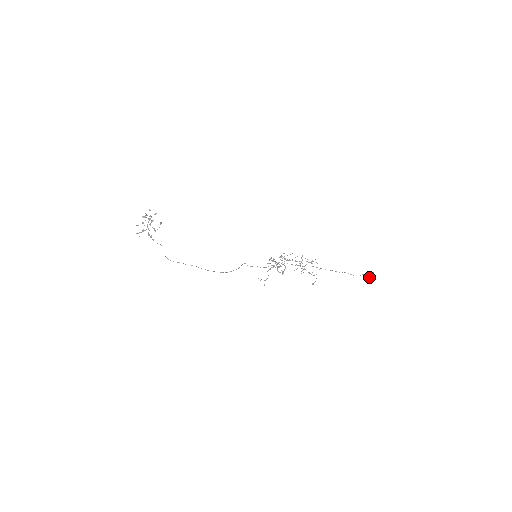
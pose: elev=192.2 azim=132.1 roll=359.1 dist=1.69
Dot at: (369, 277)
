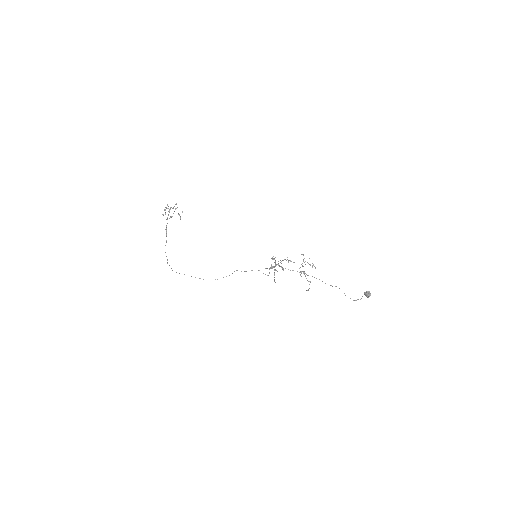
Dot at: (367, 294)
